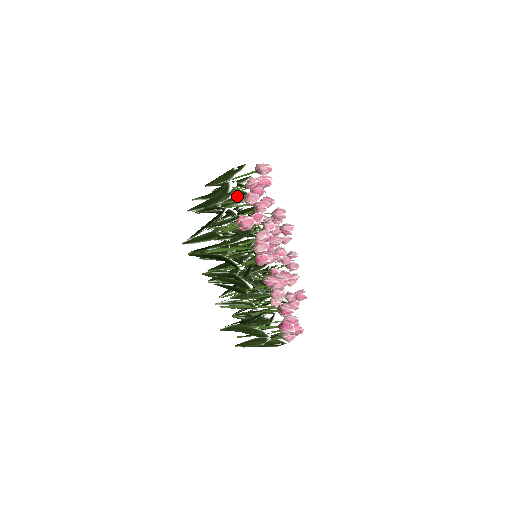
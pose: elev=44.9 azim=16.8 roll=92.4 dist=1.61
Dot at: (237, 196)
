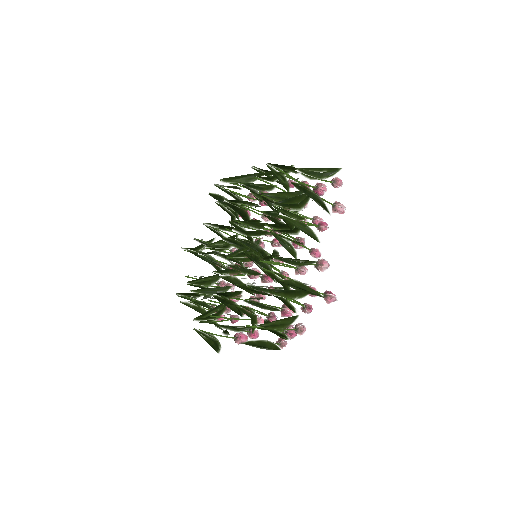
Dot at: (275, 188)
